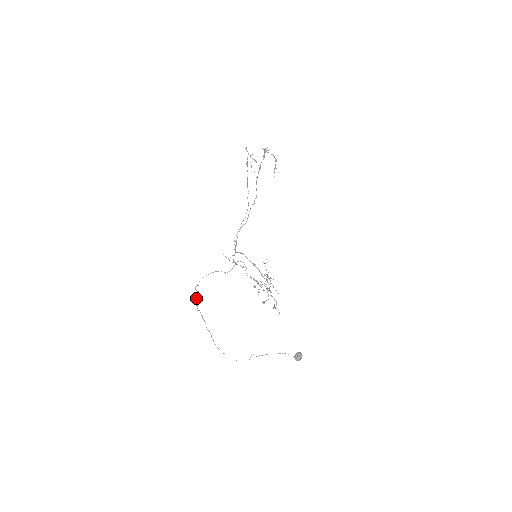
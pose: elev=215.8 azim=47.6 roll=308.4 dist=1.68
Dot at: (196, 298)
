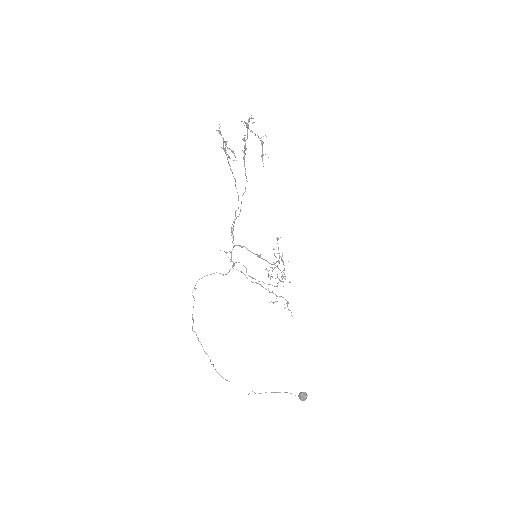
Dot at: occluded
